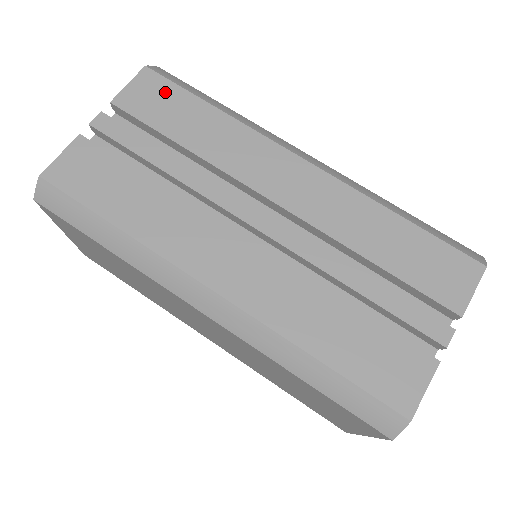
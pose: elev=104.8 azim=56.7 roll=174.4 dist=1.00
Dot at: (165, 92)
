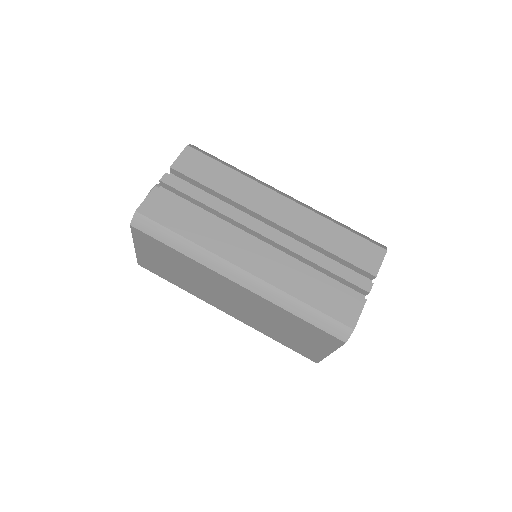
Dot at: (201, 160)
